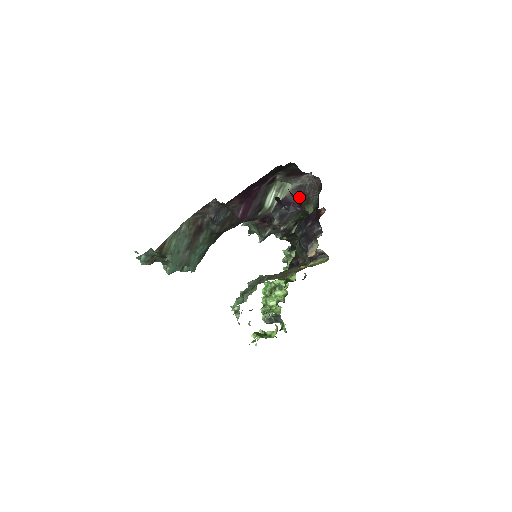
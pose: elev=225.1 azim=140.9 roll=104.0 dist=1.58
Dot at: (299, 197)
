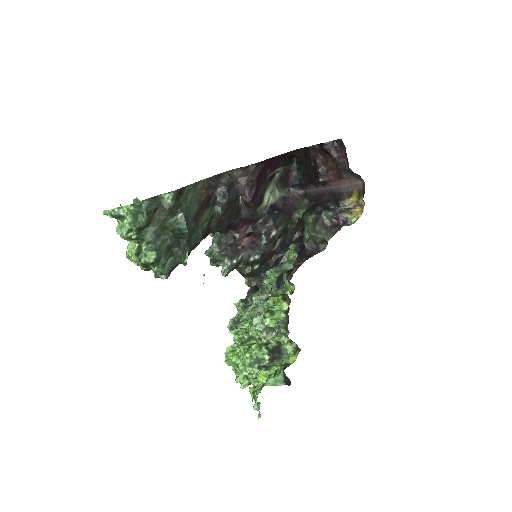
Dot at: (285, 205)
